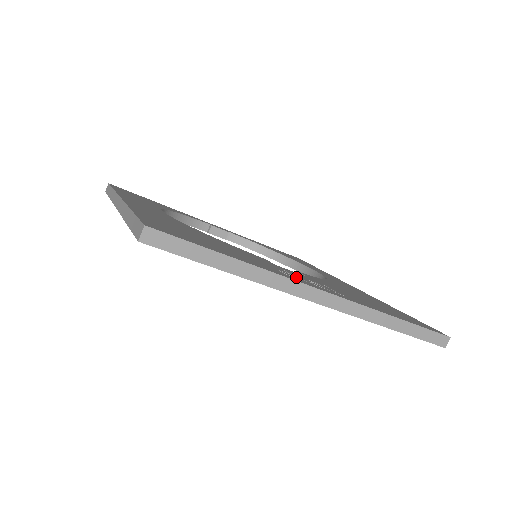
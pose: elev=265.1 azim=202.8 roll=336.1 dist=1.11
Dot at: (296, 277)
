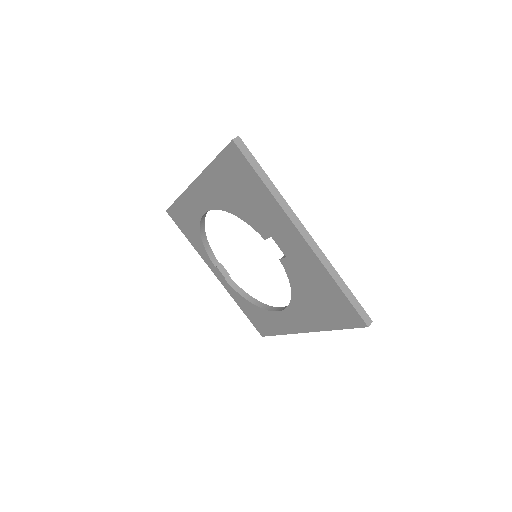
Dot at: occluded
